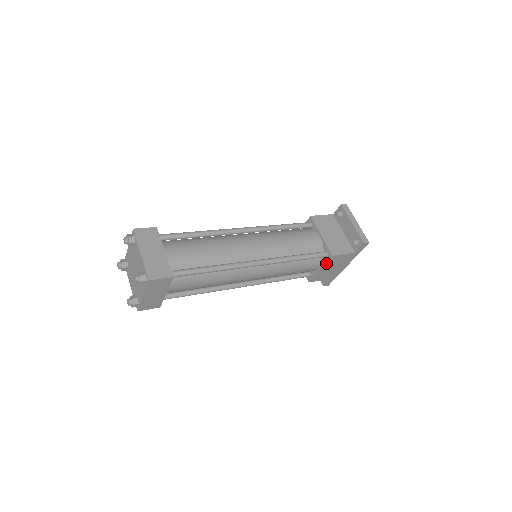
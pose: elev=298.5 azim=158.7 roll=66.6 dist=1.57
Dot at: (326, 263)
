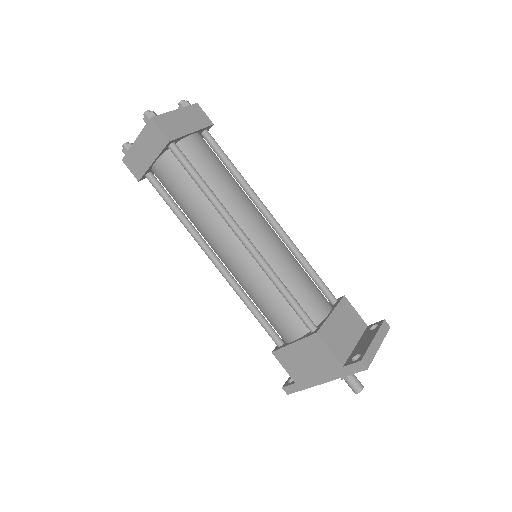
Dot at: (305, 339)
